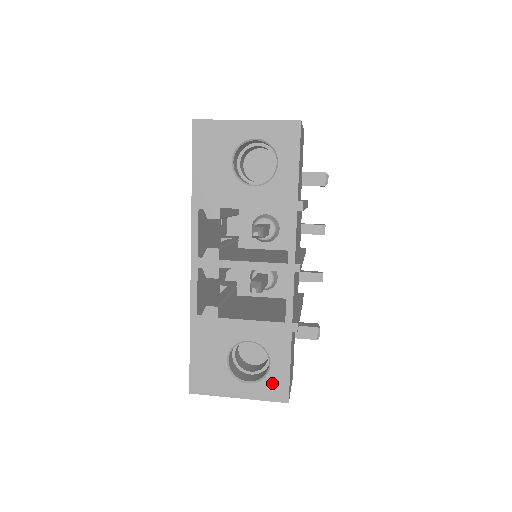
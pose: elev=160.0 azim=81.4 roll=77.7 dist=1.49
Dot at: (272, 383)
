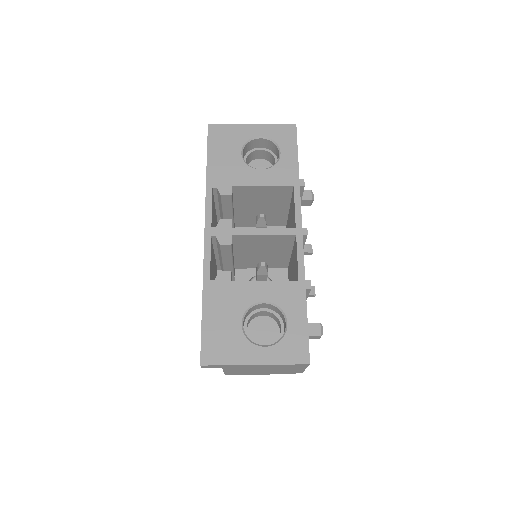
Dot at: (291, 343)
